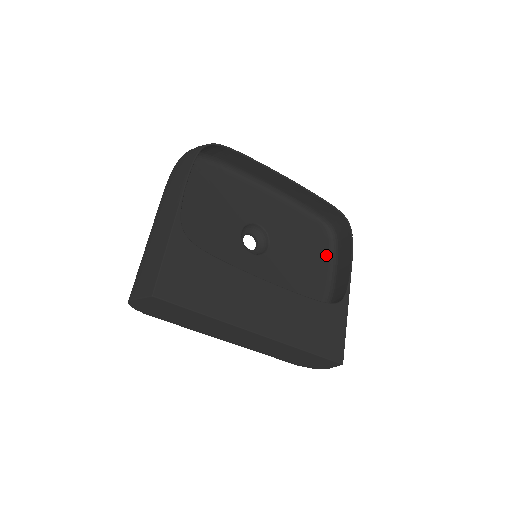
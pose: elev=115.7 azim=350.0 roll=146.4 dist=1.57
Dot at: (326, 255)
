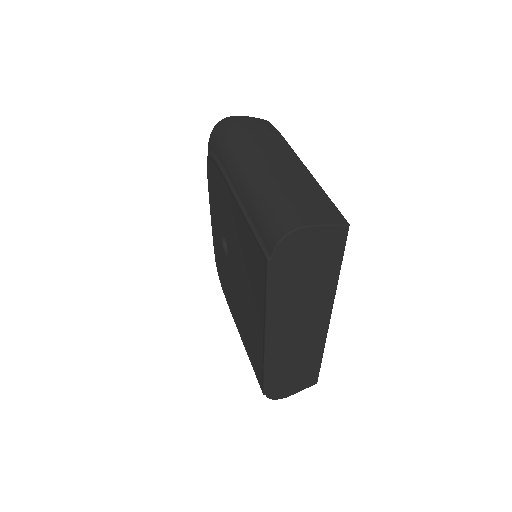
Dot at: occluded
